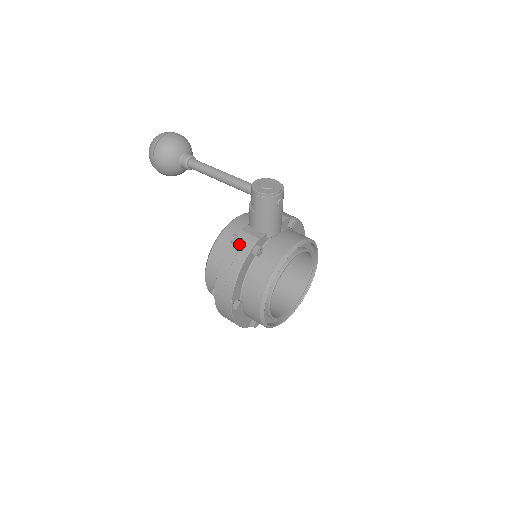
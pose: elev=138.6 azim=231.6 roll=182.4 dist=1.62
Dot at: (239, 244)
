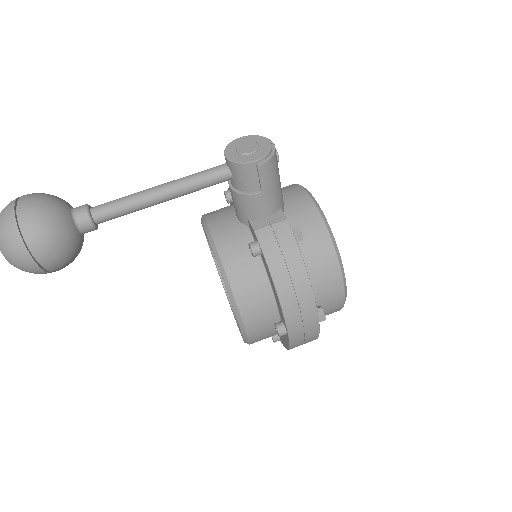
Dot at: (274, 246)
